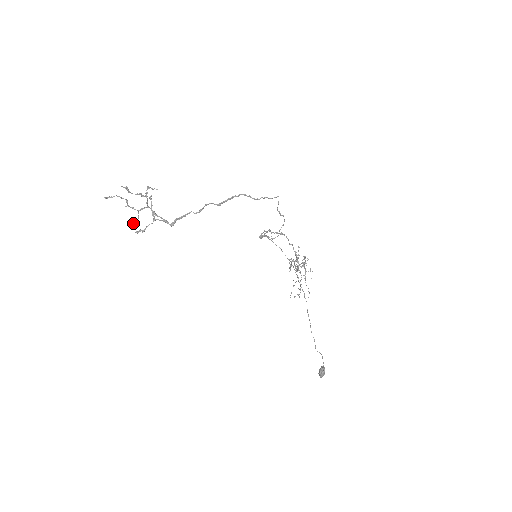
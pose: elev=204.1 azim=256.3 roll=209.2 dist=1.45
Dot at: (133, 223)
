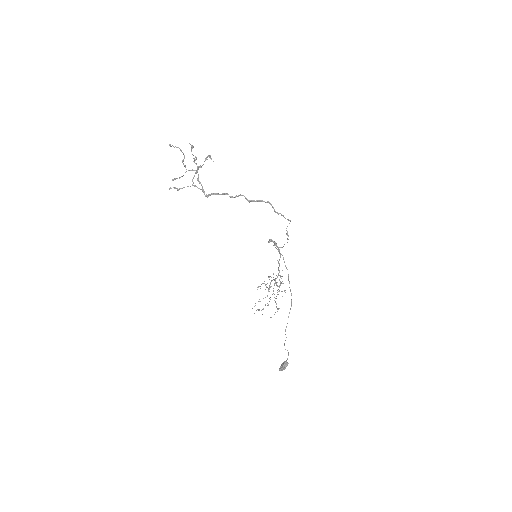
Dot at: (174, 178)
